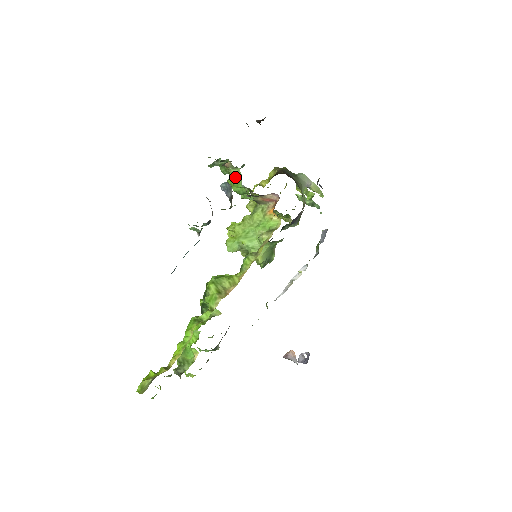
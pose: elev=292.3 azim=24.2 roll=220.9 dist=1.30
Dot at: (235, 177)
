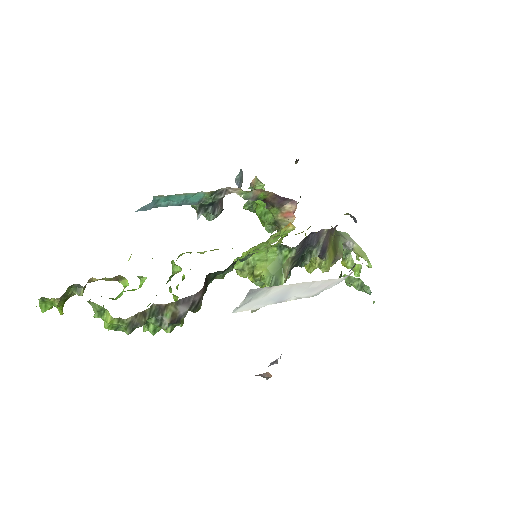
Dot at: occluded
